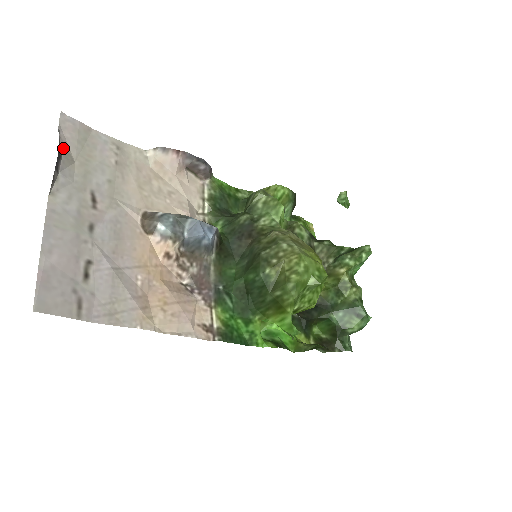
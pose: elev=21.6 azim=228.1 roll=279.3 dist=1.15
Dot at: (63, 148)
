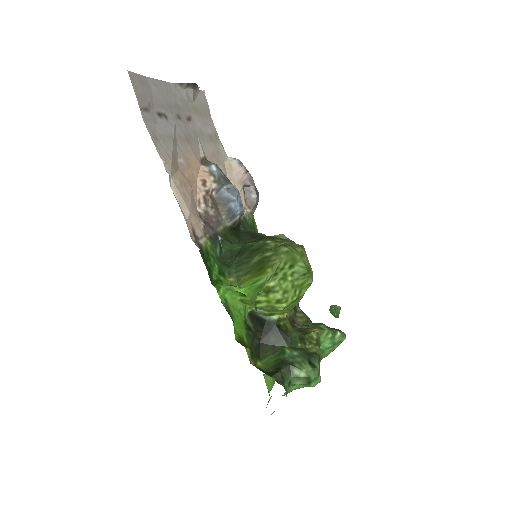
Dot at: (195, 92)
